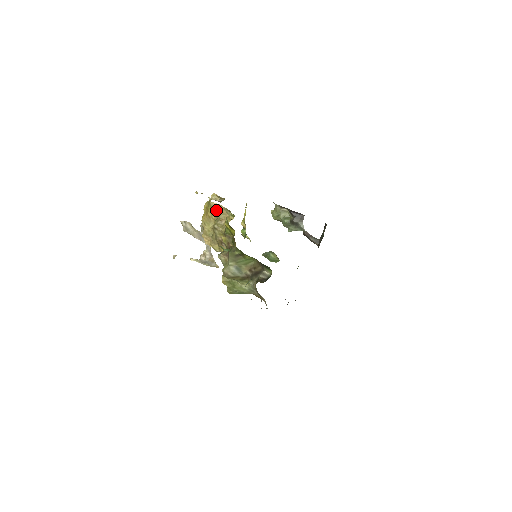
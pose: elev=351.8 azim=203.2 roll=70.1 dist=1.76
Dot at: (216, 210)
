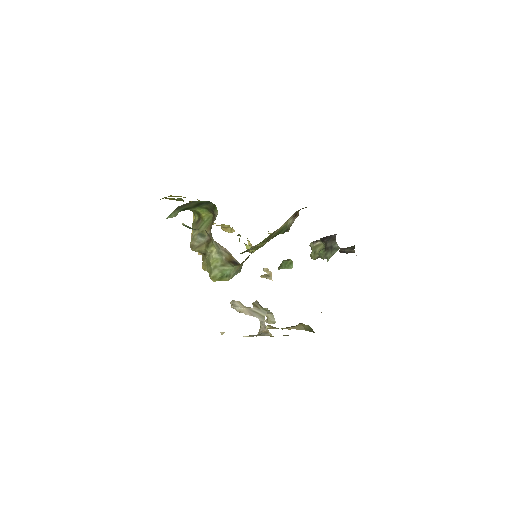
Dot at: occluded
